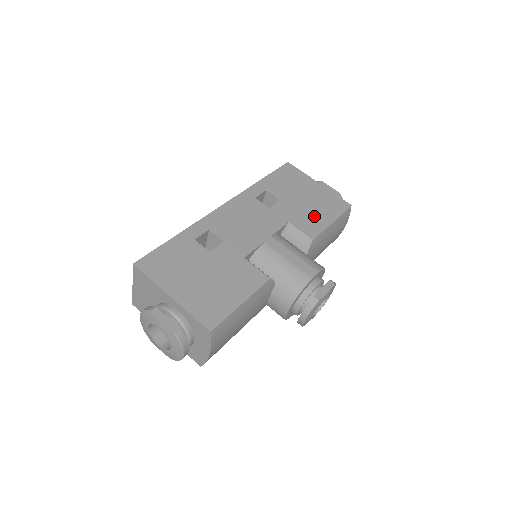
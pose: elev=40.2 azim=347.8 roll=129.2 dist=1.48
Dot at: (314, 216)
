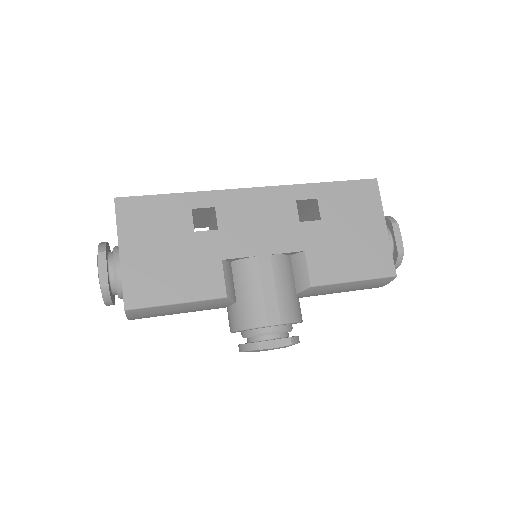
Dot at: (340, 262)
